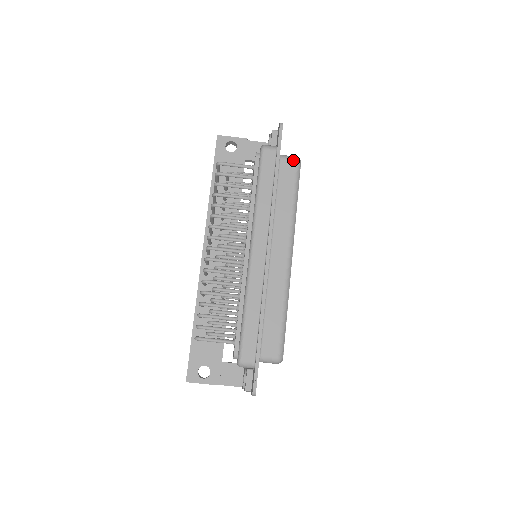
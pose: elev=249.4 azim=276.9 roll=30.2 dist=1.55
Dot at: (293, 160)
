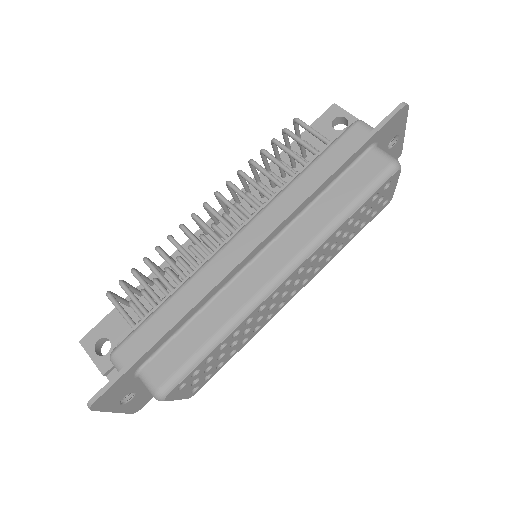
Dot at: (387, 159)
